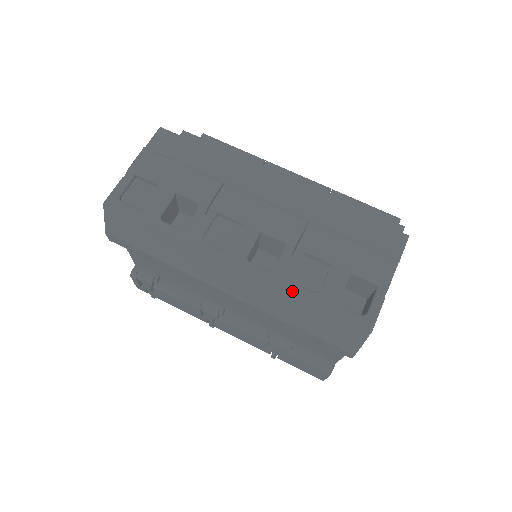
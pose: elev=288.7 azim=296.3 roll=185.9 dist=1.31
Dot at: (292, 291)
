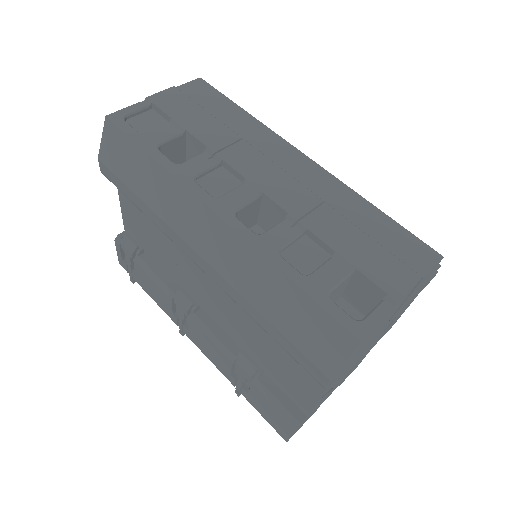
Dot at: (275, 262)
